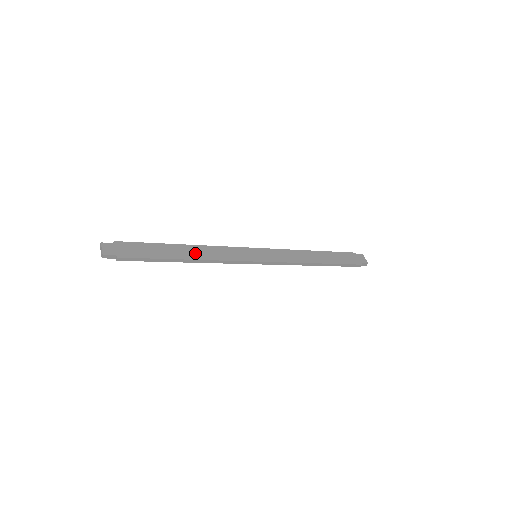
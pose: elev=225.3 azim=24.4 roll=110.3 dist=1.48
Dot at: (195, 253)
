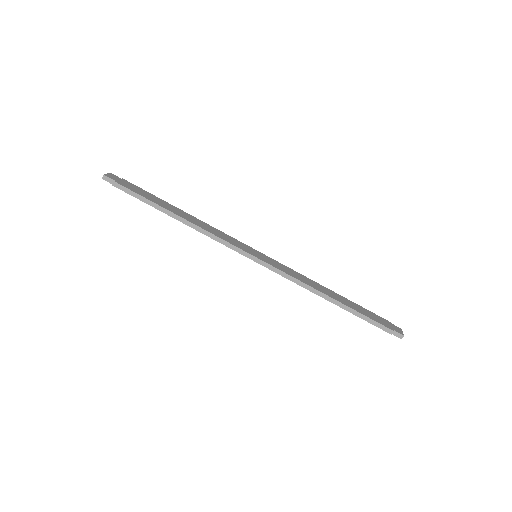
Dot at: (190, 218)
